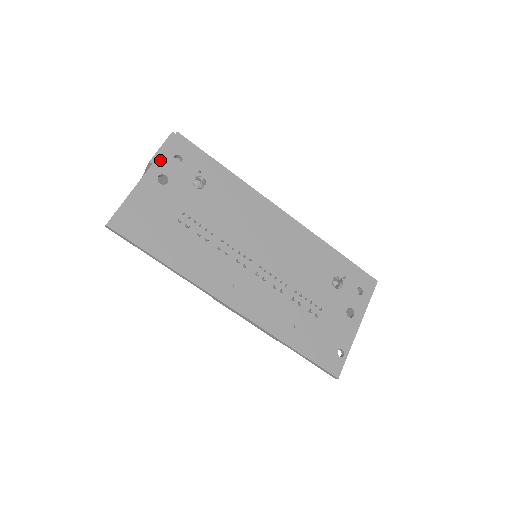
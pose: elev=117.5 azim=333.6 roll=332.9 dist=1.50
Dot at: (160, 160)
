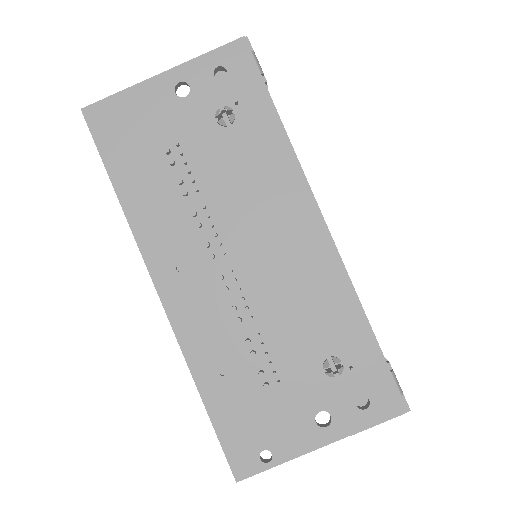
Dot at: (196, 63)
